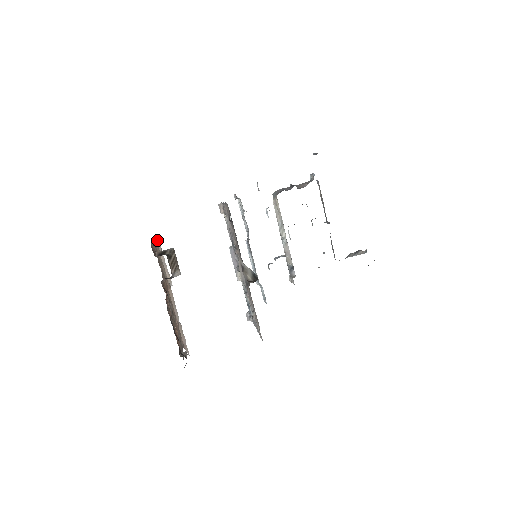
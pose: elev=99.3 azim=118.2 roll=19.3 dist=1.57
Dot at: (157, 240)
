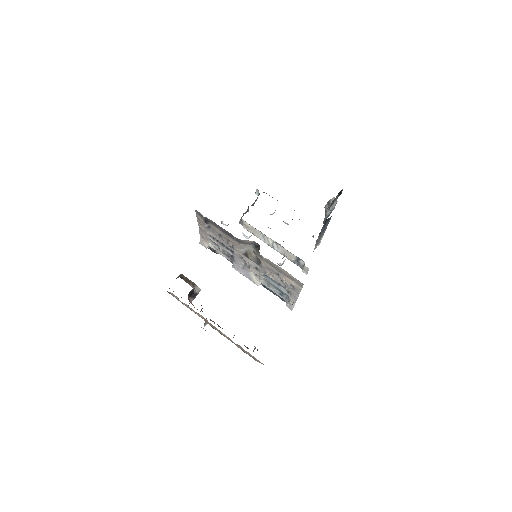
Dot at: occluded
